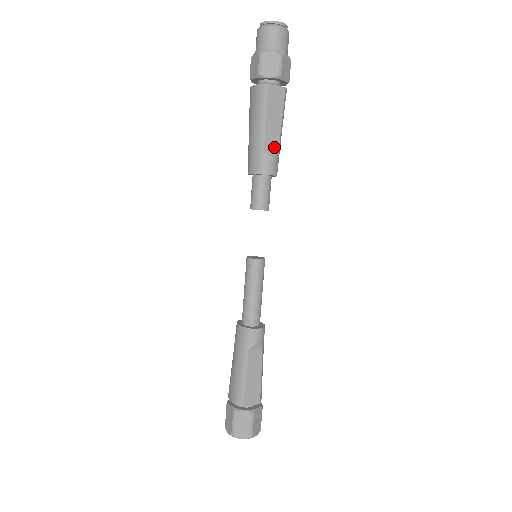
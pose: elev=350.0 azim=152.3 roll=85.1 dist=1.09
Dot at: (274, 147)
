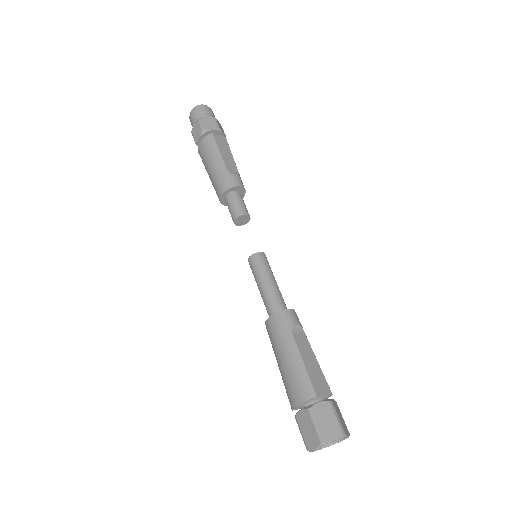
Dot at: (234, 171)
